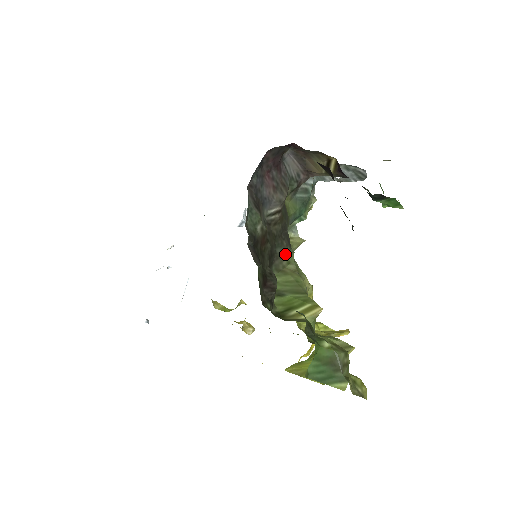
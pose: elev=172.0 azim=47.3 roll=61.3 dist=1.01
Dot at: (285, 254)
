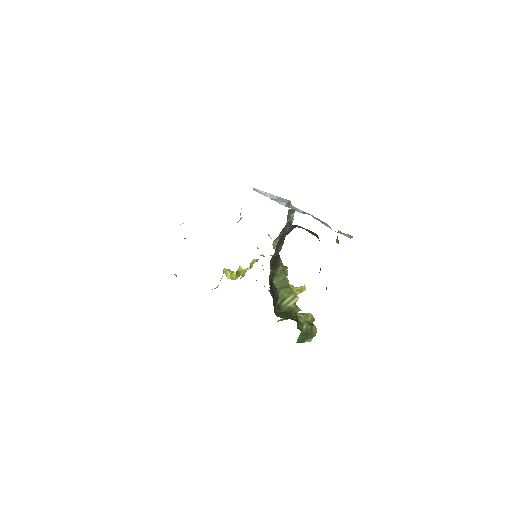
Dot at: (278, 266)
